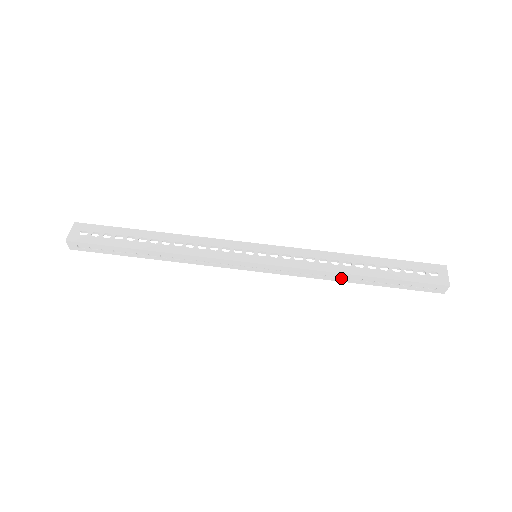
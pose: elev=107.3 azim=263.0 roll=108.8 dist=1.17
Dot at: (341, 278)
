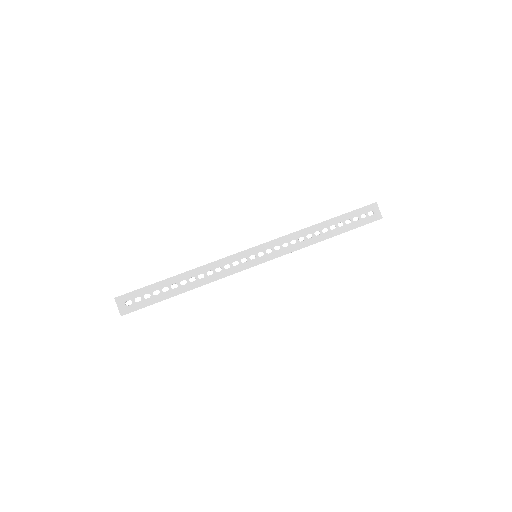
Dot at: occluded
